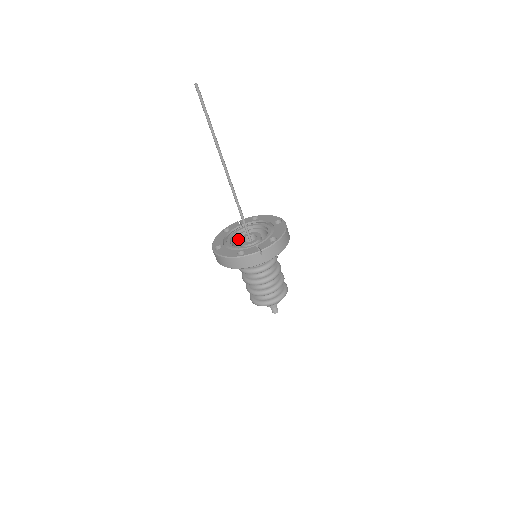
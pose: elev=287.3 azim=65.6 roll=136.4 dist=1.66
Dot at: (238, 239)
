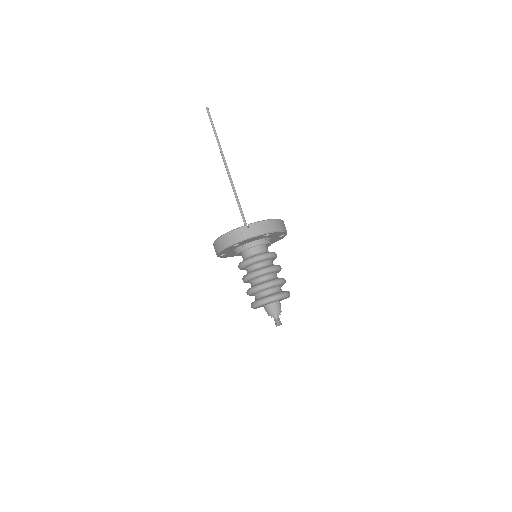
Dot at: occluded
